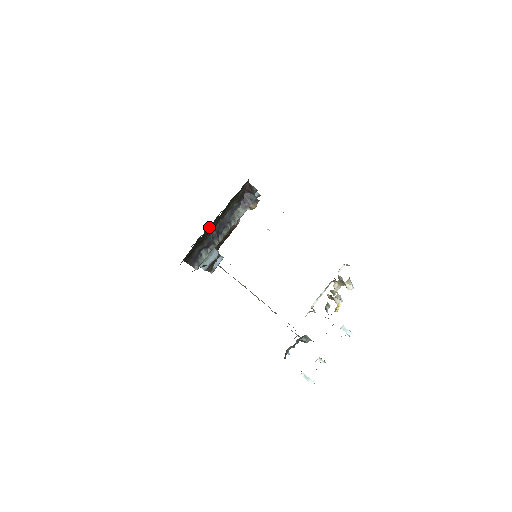
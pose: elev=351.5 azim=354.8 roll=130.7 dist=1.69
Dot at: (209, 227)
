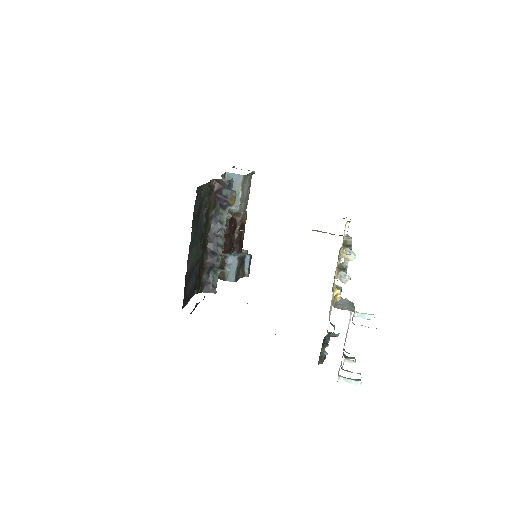
Dot at: (189, 257)
